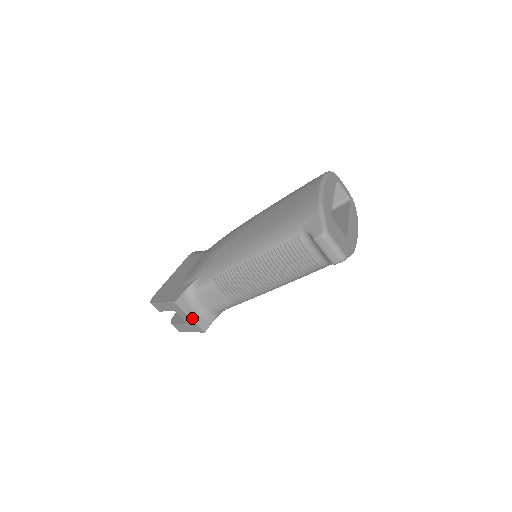
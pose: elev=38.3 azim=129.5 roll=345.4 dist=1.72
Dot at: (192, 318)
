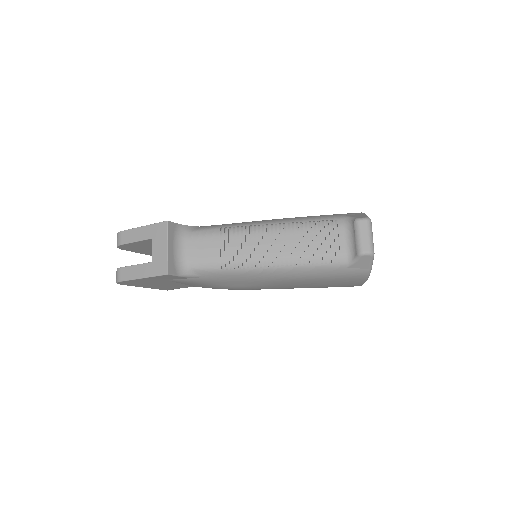
Dot at: (169, 249)
